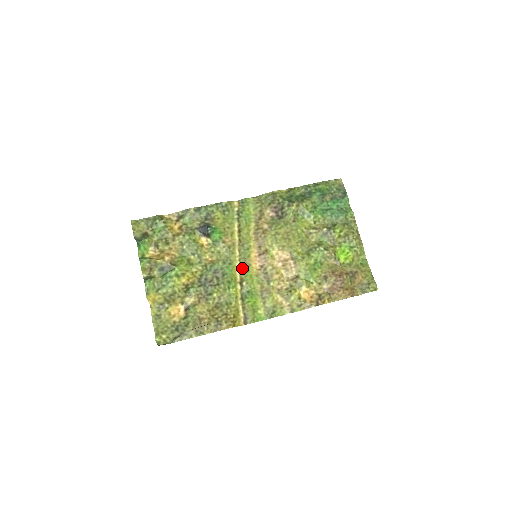
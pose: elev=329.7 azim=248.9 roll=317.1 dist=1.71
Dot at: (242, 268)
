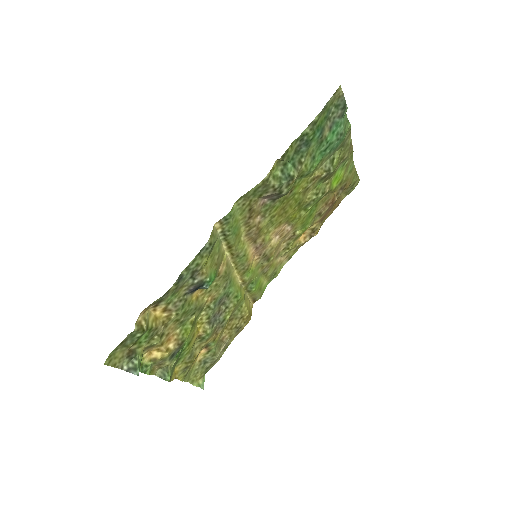
Dot at: (241, 273)
